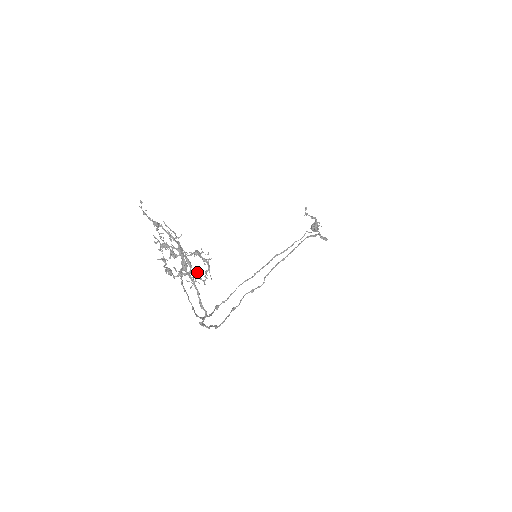
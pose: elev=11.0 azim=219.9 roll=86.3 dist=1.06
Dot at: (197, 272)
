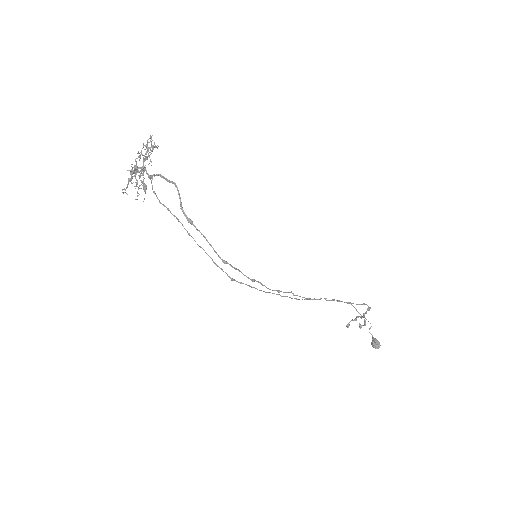
Dot at: (150, 152)
